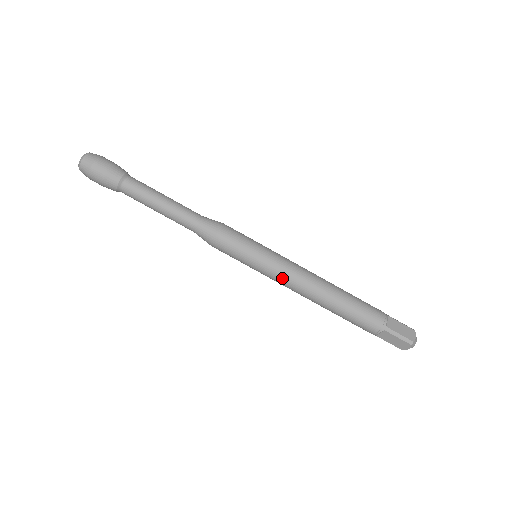
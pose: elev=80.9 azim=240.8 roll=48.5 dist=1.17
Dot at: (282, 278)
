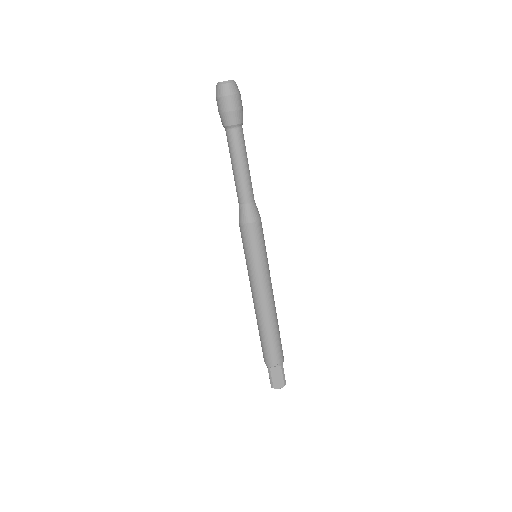
Dot at: (265, 284)
